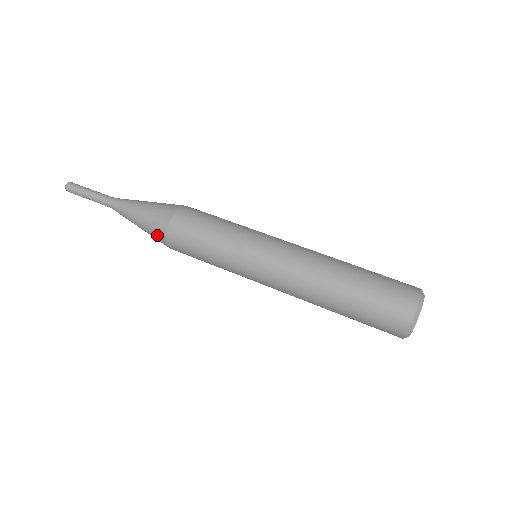
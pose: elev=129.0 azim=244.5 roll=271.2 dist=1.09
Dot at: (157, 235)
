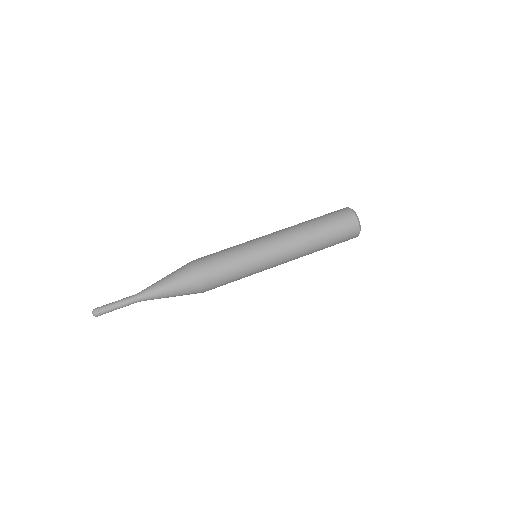
Dot at: (189, 279)
